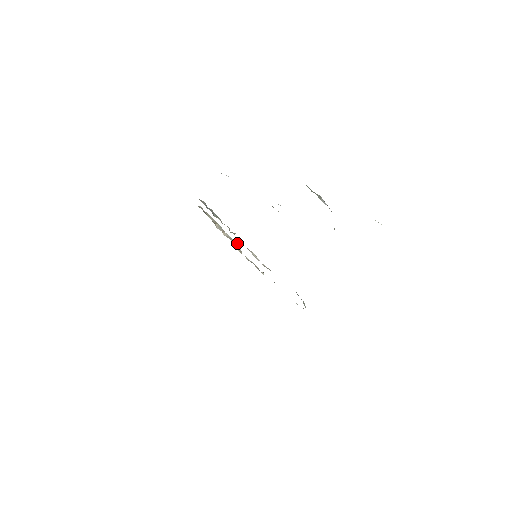
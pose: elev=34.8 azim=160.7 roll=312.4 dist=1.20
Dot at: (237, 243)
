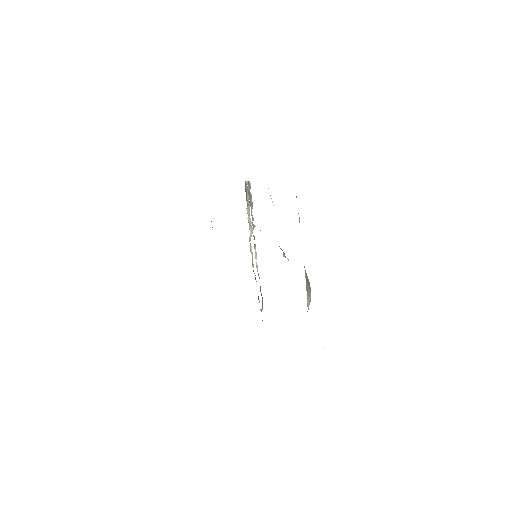
Dot at: (252, 230)
